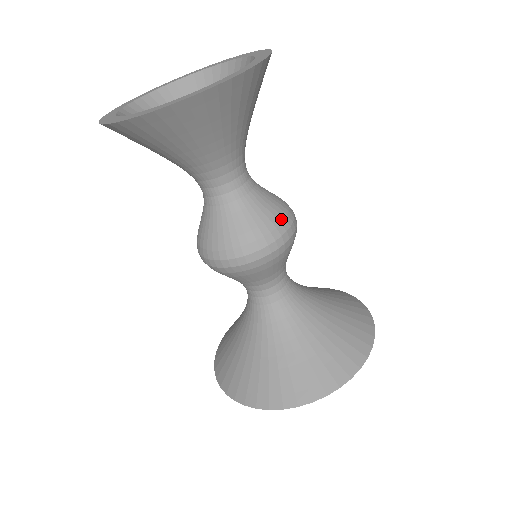
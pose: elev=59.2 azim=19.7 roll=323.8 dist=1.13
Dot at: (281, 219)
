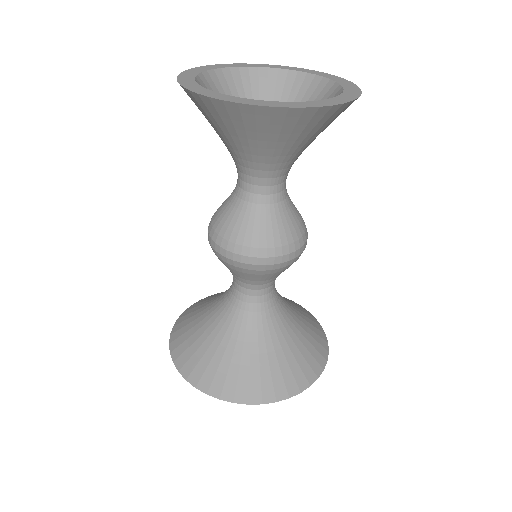
Dot at: (263, 245)
